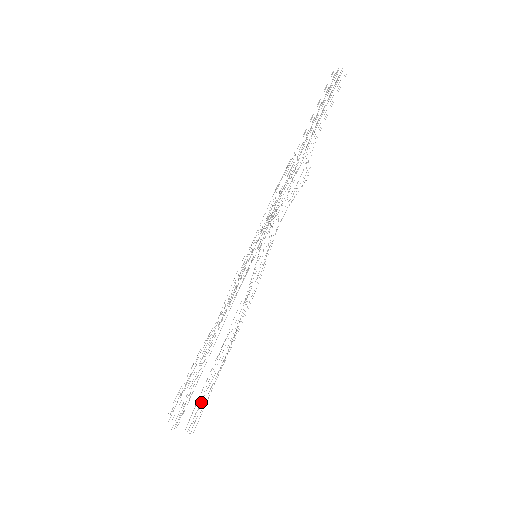
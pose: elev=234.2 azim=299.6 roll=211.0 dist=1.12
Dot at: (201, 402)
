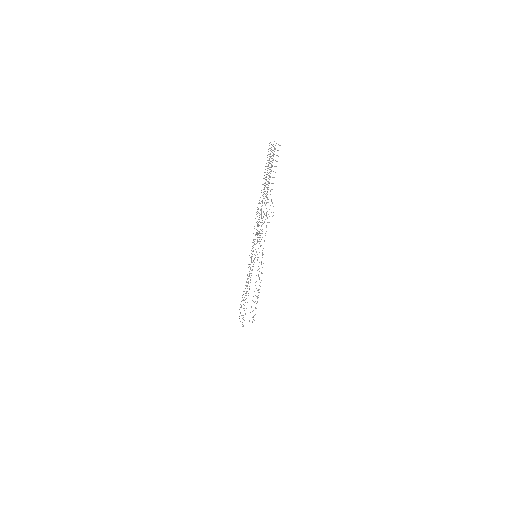
Dot at: occluded
